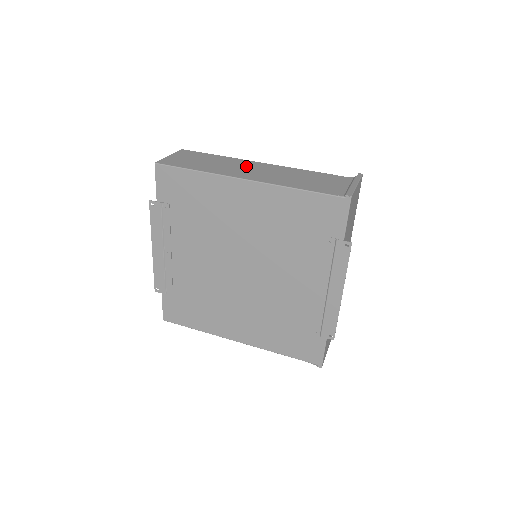
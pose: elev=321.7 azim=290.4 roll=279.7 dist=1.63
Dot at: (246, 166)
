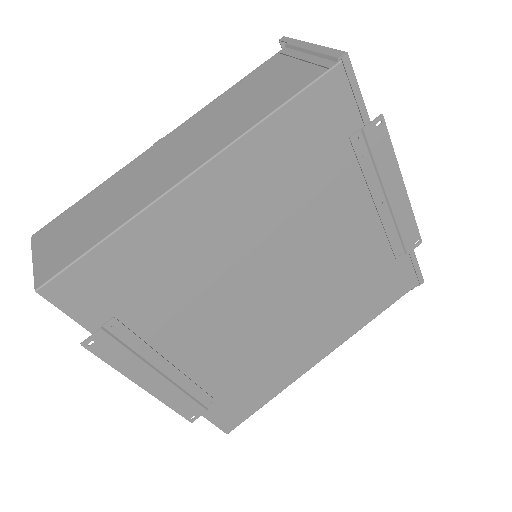
Dot at: (153, 164)
